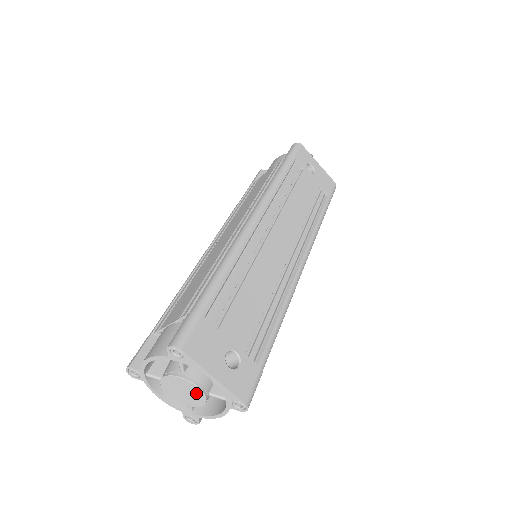
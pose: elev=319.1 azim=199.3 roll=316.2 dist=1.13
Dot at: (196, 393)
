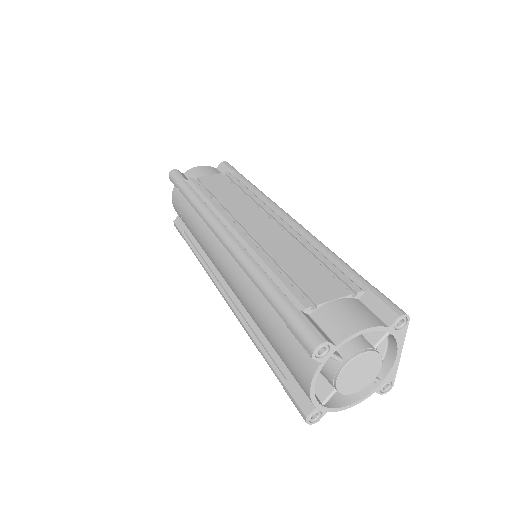
Dot at: (372, 373)
